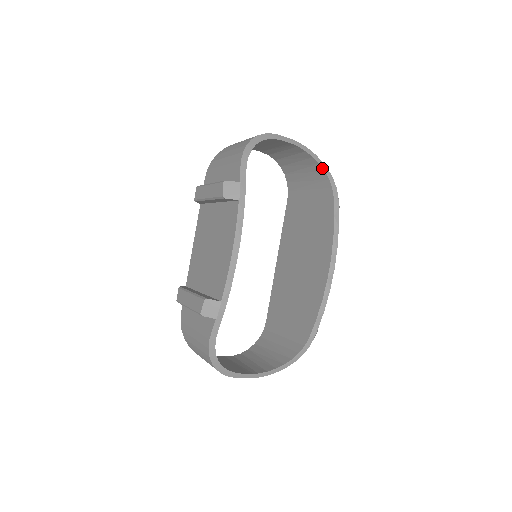
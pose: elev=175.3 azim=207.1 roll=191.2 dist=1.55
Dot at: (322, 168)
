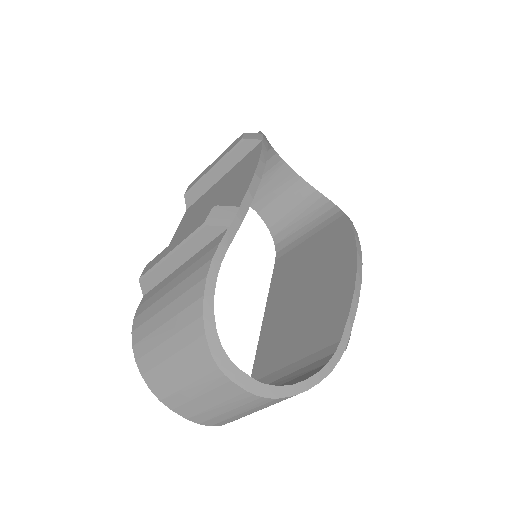
Dot at: (327, 198)
